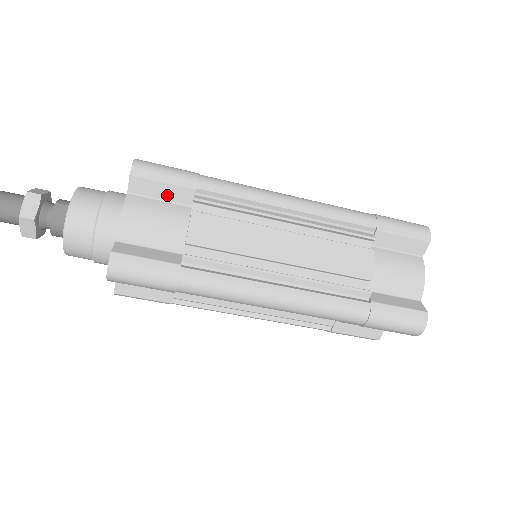
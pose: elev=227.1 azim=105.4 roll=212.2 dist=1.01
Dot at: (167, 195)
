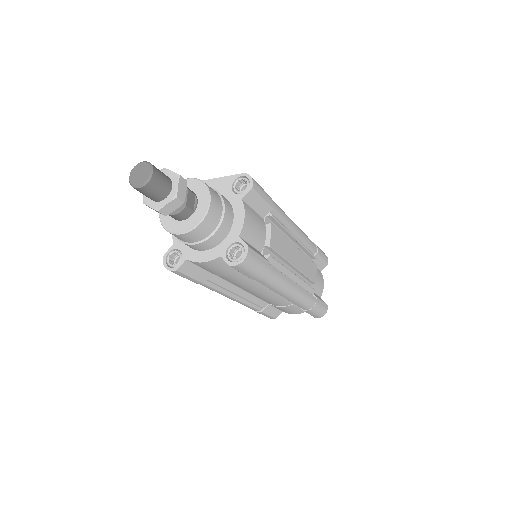
Dot at: (258, 207)
